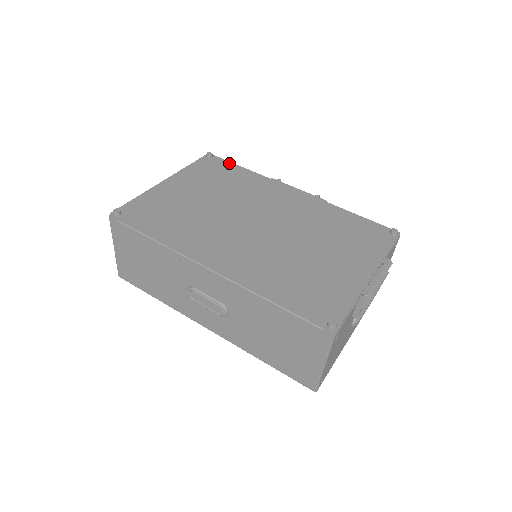
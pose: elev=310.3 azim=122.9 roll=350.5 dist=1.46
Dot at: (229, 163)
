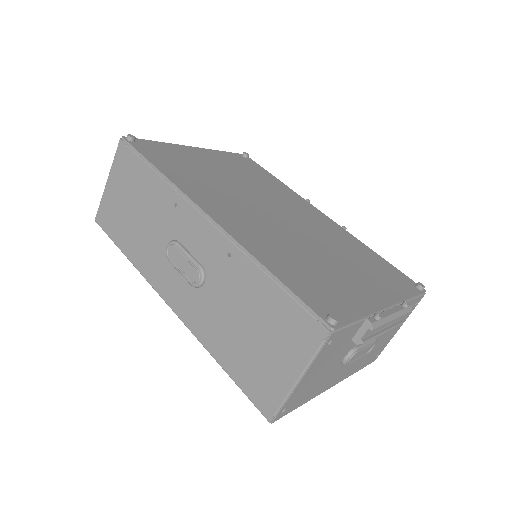
Dot at: (263, 168)
